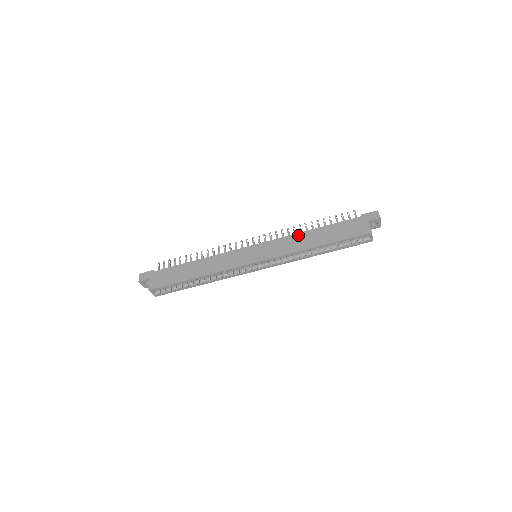
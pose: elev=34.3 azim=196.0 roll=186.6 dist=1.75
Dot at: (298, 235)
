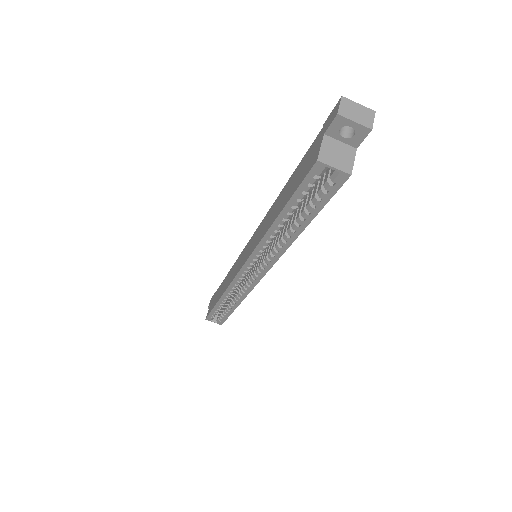
Dot at: (272, 207)
